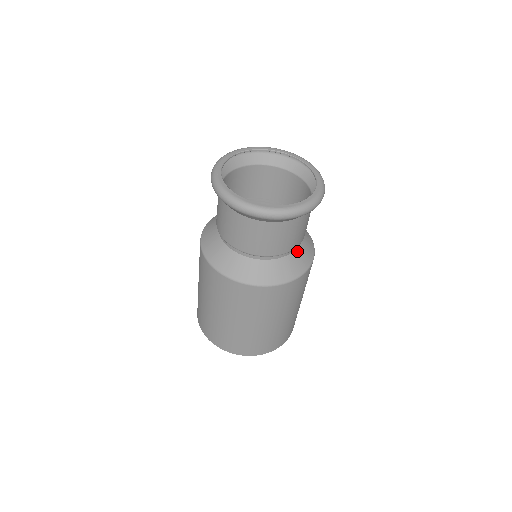
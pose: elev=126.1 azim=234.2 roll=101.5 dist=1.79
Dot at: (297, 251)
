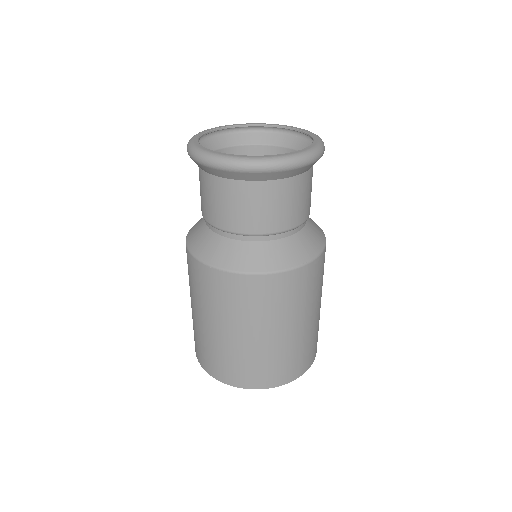
Dot at: (308, 219)
